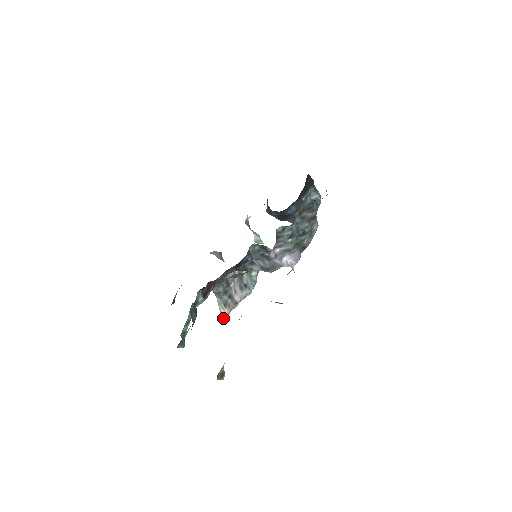
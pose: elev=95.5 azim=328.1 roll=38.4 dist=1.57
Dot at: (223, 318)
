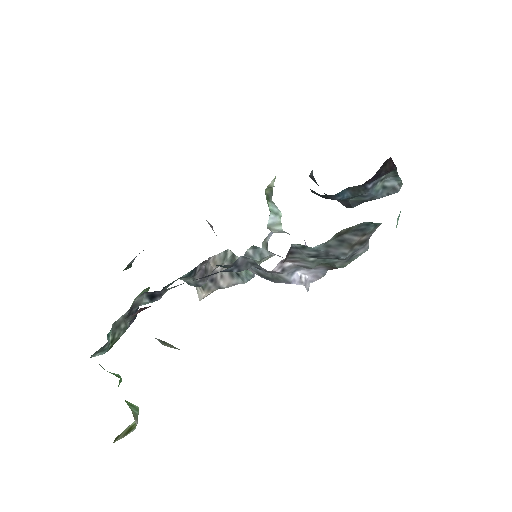
Dot at: occluded
